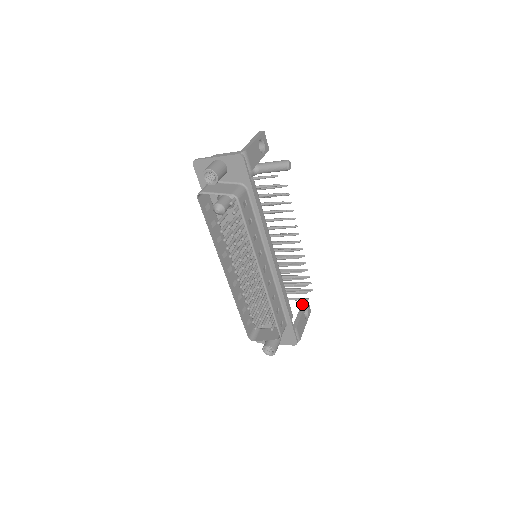
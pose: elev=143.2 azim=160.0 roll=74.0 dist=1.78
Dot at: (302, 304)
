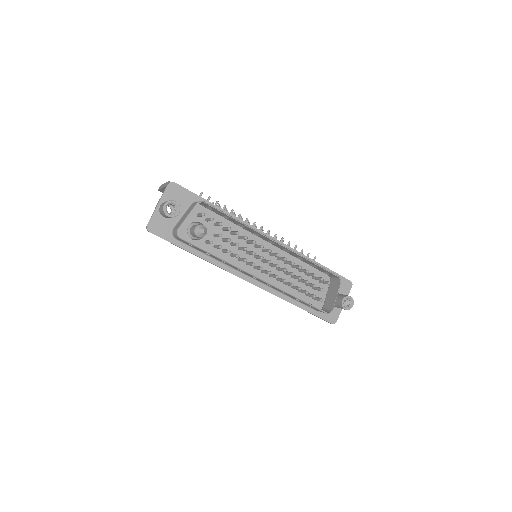
Dot at: occluded
